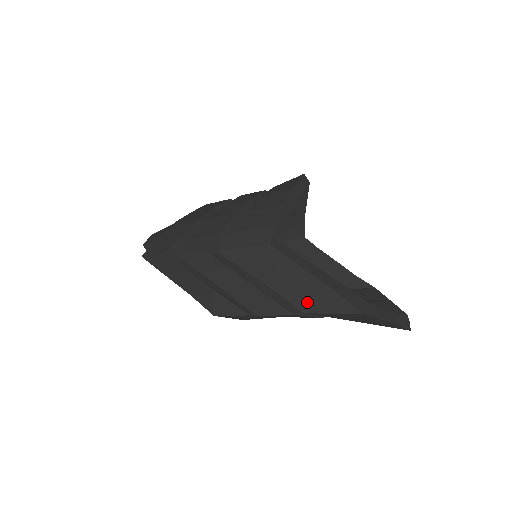
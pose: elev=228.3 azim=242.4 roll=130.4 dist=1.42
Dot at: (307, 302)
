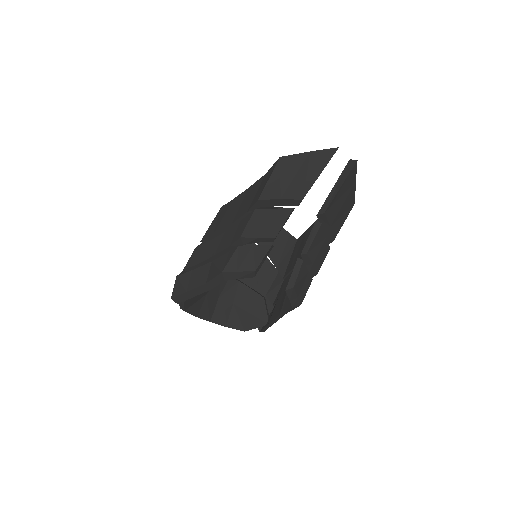
Dot at: (256, 197)
